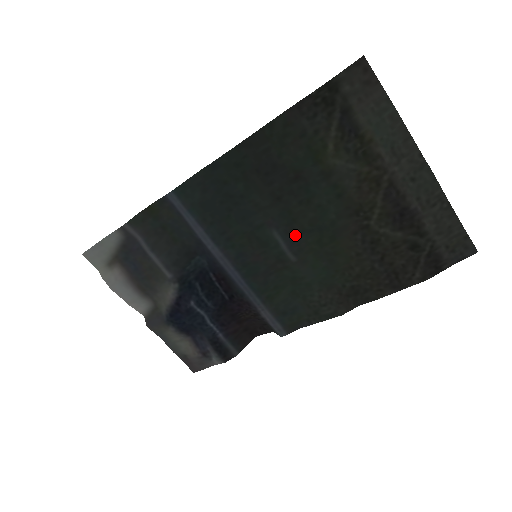
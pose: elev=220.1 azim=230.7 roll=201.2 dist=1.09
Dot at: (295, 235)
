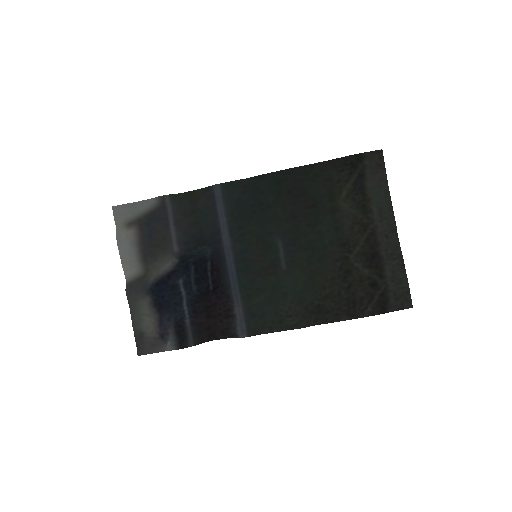
Dot at: (294, 248)
